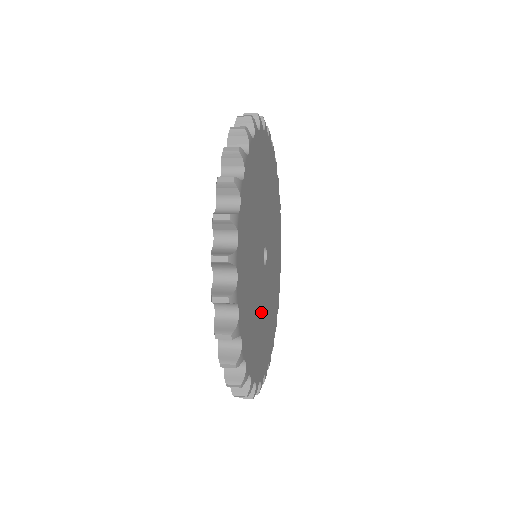
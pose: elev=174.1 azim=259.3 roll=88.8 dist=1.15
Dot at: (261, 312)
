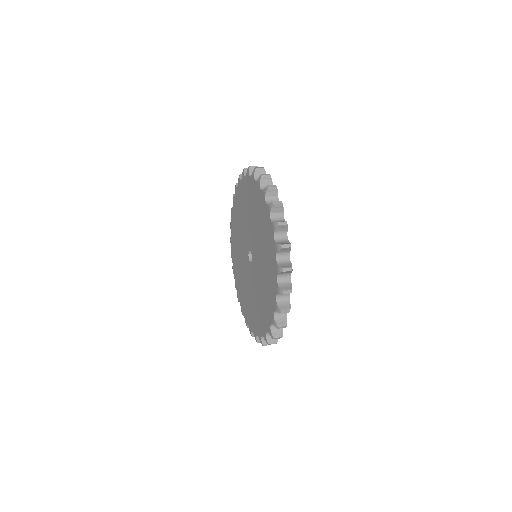
Dot at: occluded
